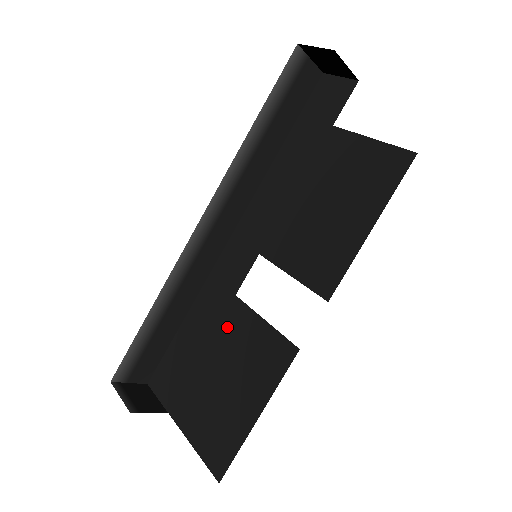
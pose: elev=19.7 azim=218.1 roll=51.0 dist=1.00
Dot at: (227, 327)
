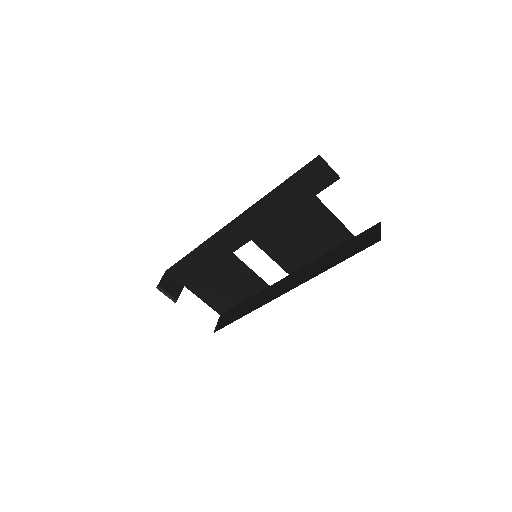
Dot at: (226, 265)
